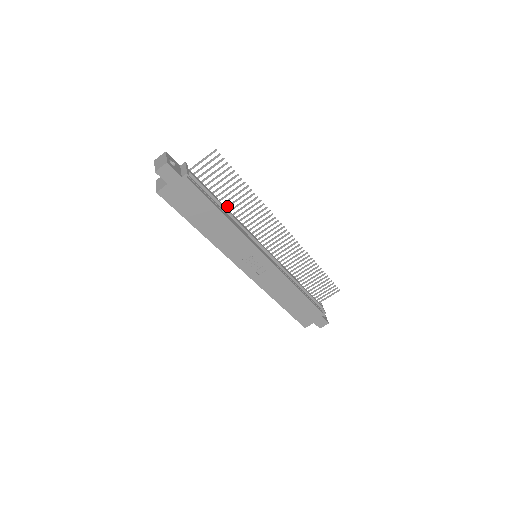
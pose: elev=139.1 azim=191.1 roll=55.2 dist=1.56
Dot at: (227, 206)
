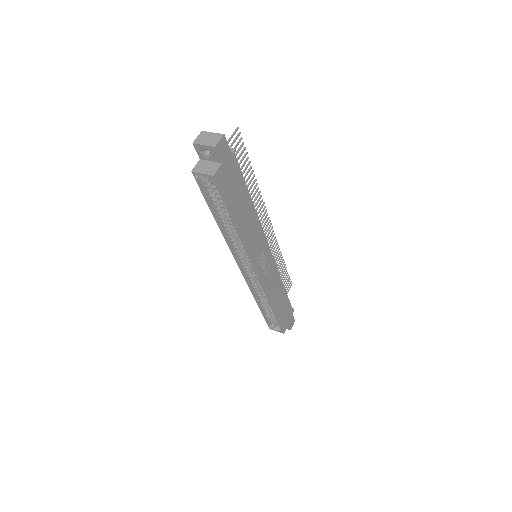
Dot at: occluded
